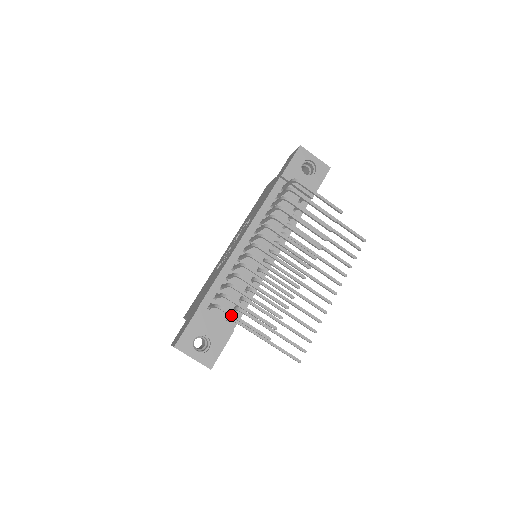
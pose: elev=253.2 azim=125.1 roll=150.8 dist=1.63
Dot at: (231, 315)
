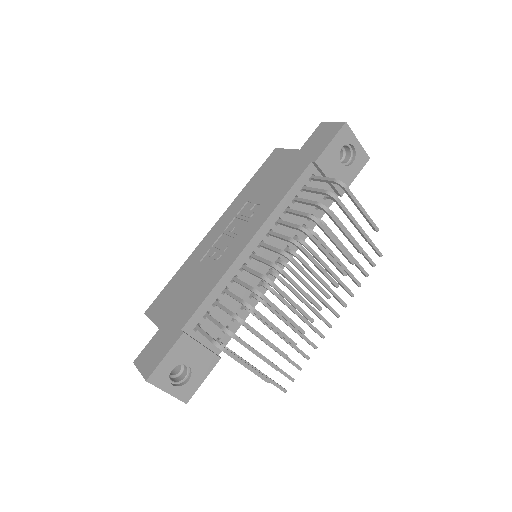
Dot at: (232, 357)
